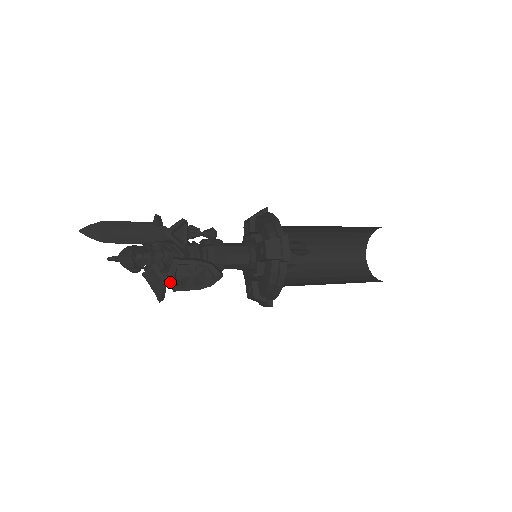
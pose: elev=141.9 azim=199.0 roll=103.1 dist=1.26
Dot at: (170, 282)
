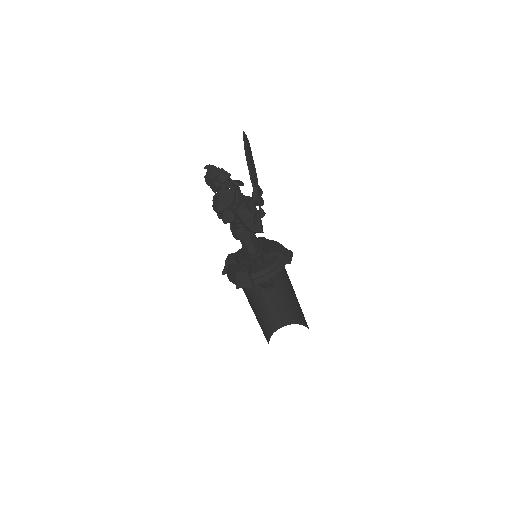
Dot at: (241, 205)
